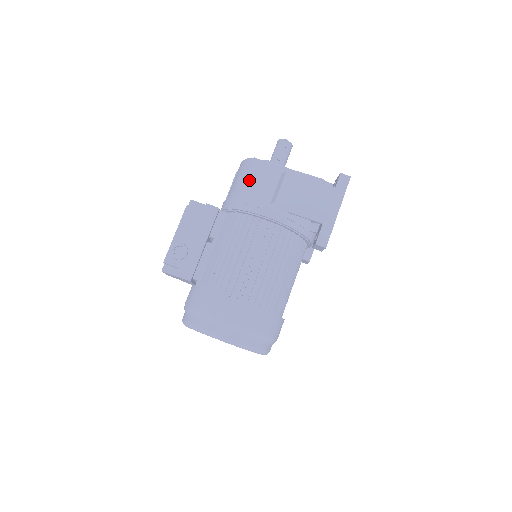
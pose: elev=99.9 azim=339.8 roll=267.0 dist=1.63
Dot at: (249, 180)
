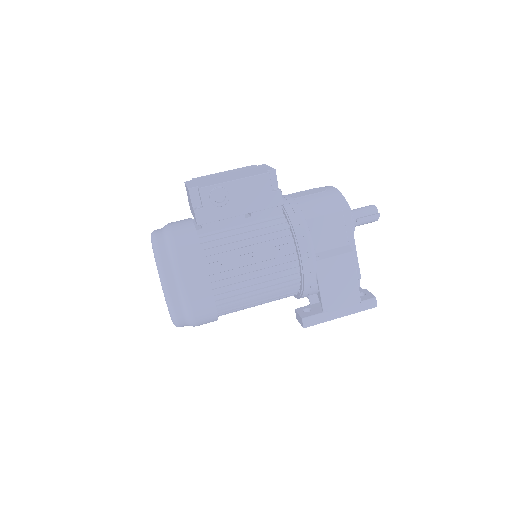
Dot at: (327, 218)
